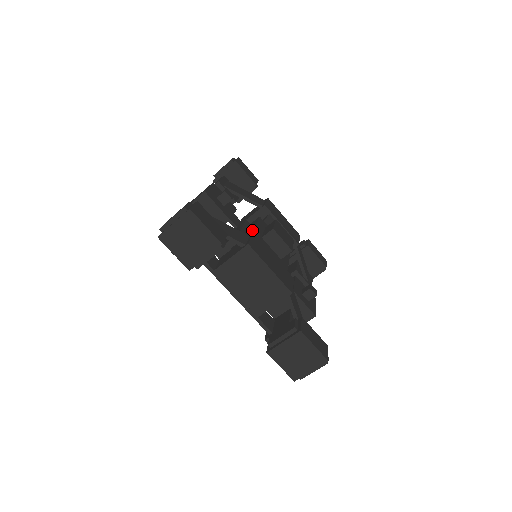
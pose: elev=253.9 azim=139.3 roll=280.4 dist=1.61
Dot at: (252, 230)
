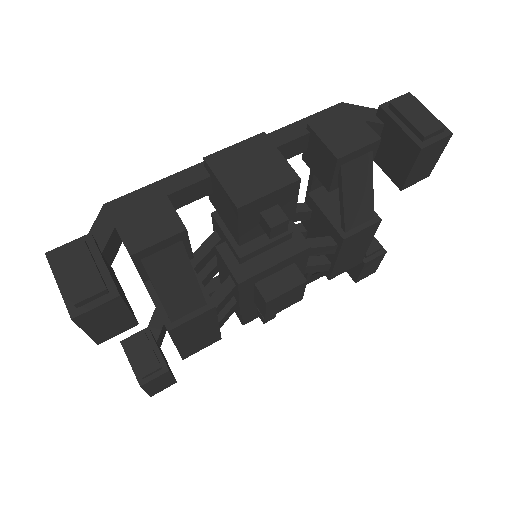
Dot at: (253, 272)
